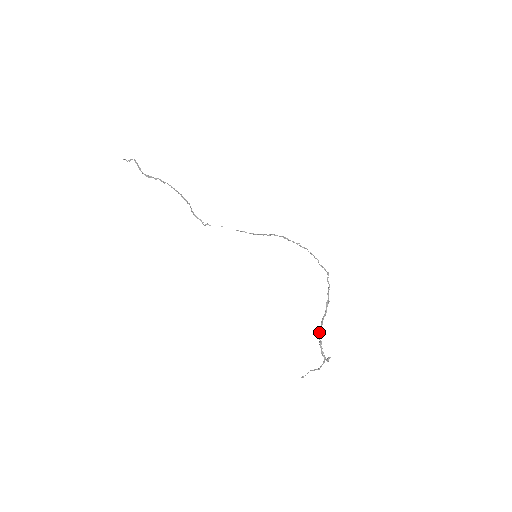
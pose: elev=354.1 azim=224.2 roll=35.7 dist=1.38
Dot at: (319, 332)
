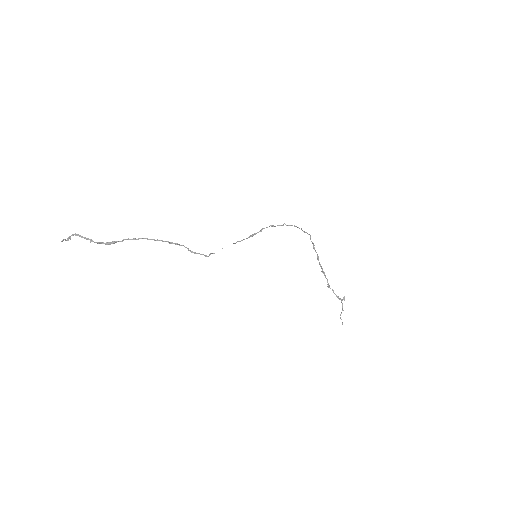
Dot at: (328, 284)
